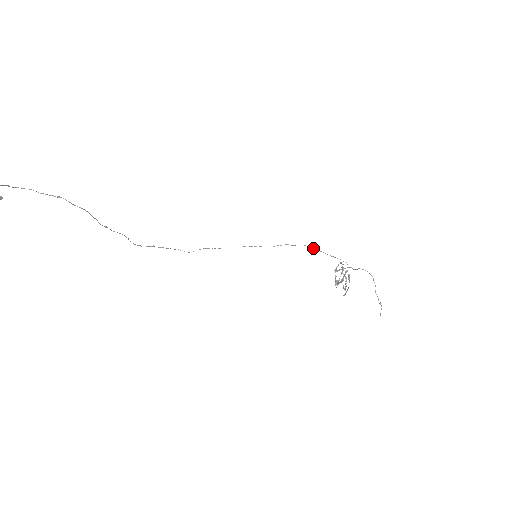
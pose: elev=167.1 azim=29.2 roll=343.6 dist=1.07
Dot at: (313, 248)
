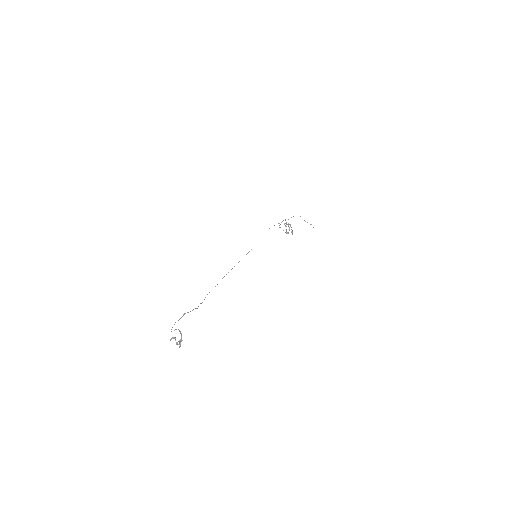
Dot at: occluded
